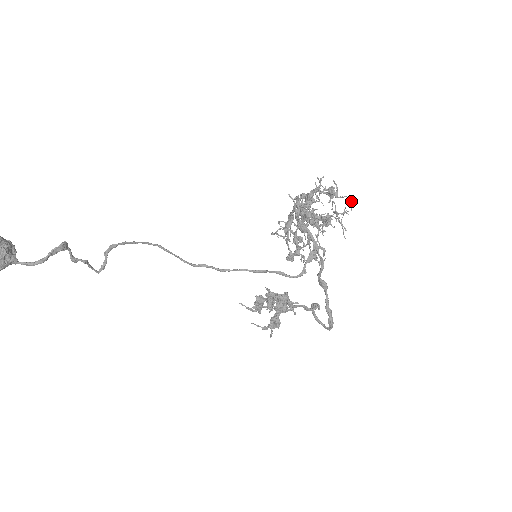
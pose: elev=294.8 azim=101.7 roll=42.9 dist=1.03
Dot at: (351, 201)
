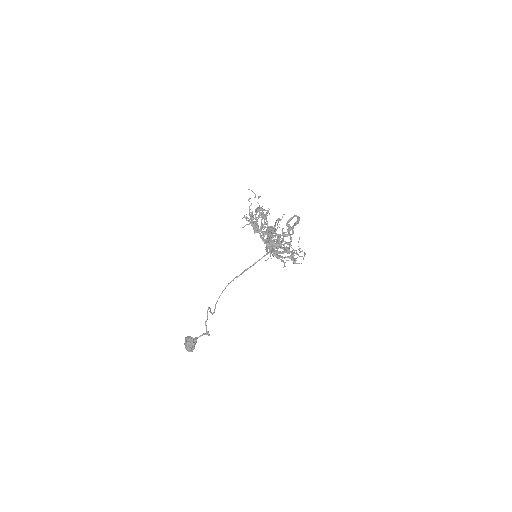
Dot at: (304, 256)
